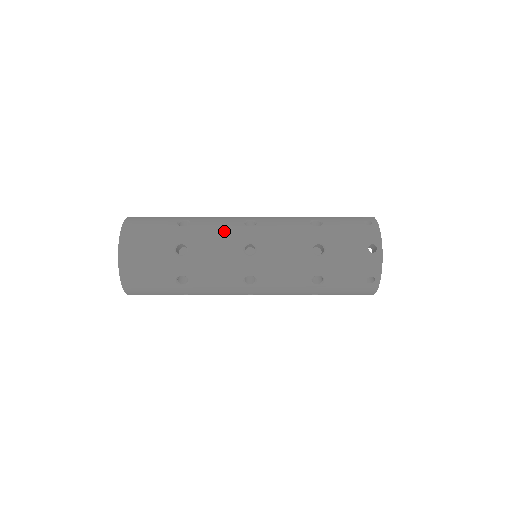
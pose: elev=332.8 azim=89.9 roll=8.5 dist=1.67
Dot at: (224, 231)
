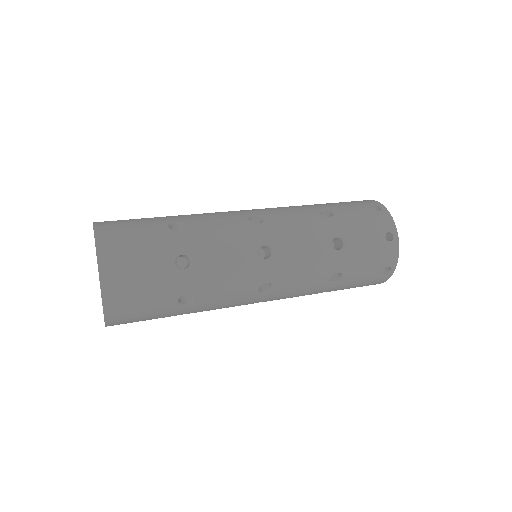
Dot at: (231, 232)
